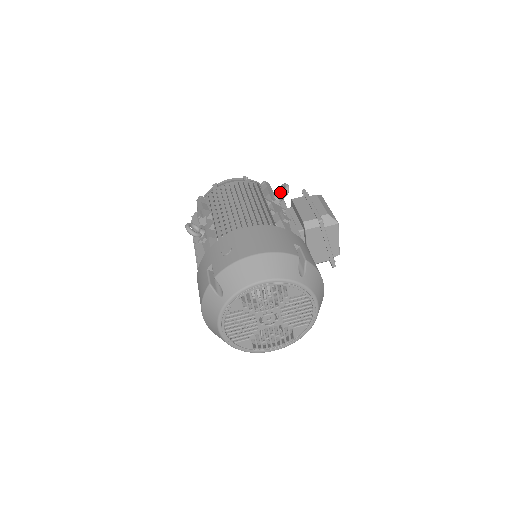
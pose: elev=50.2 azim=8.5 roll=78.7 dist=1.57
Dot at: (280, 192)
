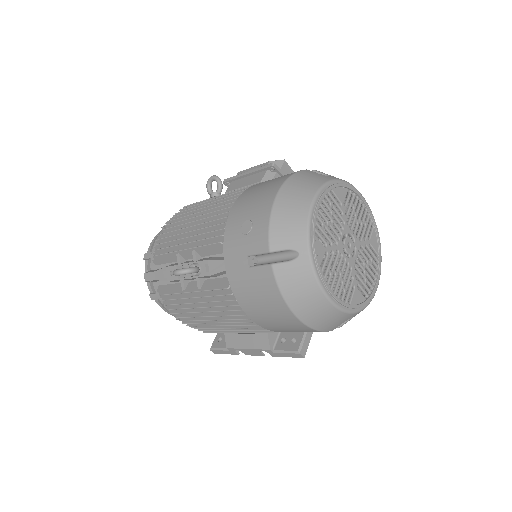
Dot at: (212, 191)
